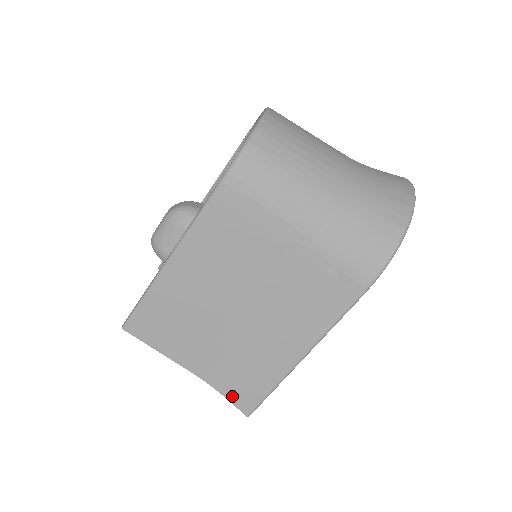
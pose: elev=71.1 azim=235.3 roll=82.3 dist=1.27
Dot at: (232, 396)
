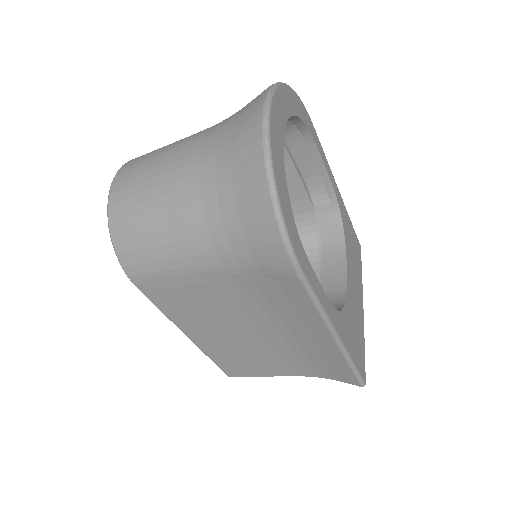
Dot at: (337, 378)
